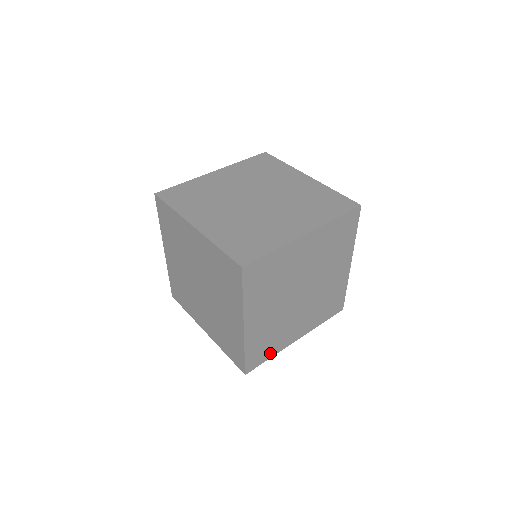
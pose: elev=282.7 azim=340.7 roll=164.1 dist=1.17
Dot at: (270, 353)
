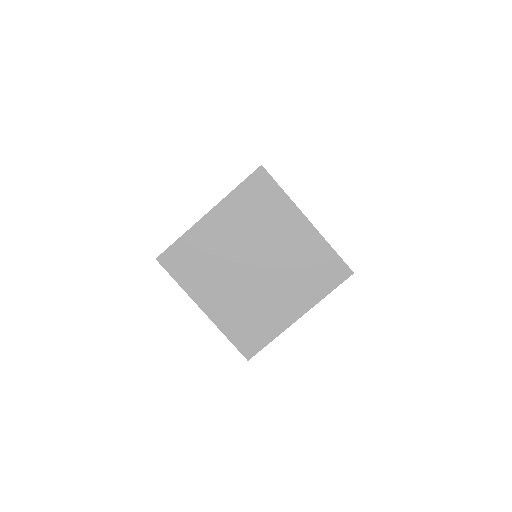
Dot at: (183, 278)
